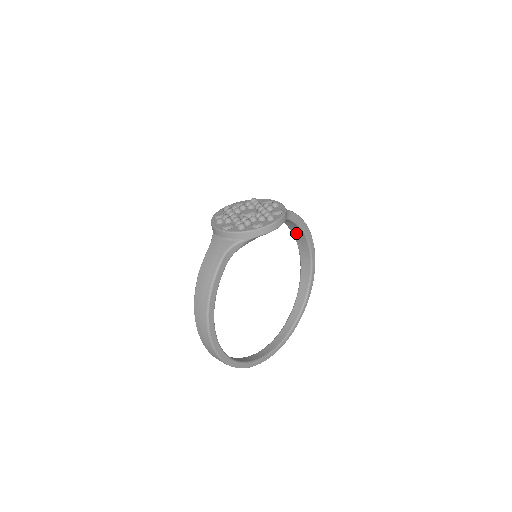
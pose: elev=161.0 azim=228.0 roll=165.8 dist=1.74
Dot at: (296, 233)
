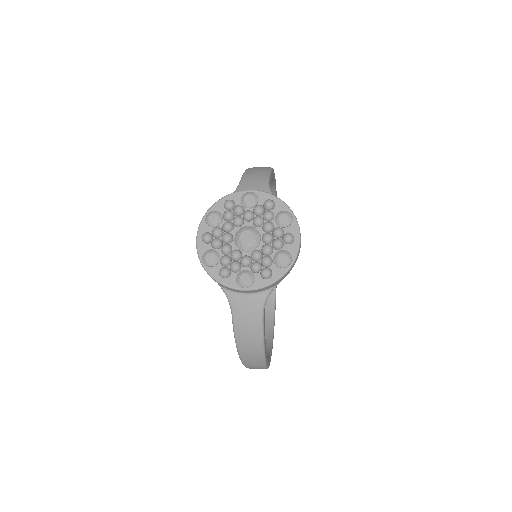
Dot at: occluded
